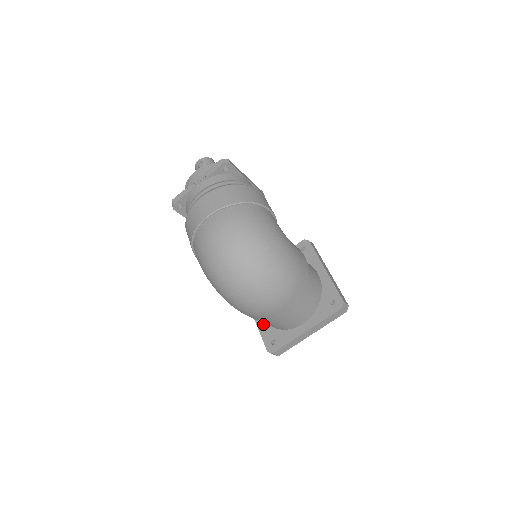
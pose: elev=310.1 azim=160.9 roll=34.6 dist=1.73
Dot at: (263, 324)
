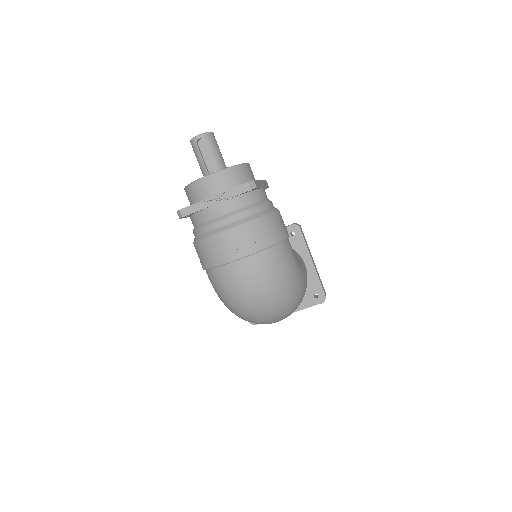
Dot at: occluded
